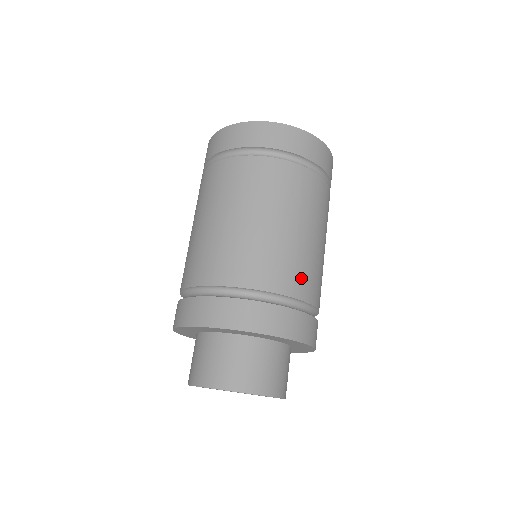
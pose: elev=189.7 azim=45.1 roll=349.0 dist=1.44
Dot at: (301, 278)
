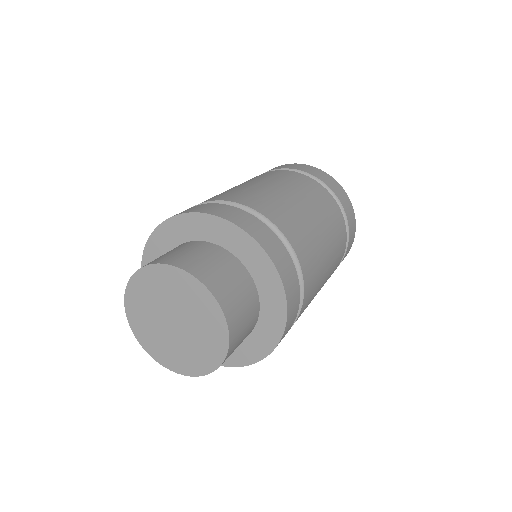
Dot at: (304, 246)
